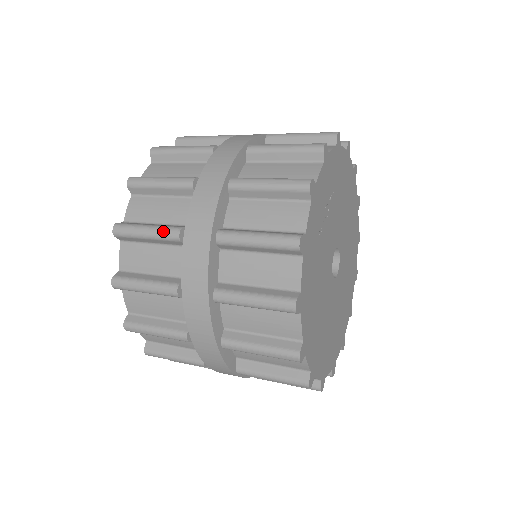
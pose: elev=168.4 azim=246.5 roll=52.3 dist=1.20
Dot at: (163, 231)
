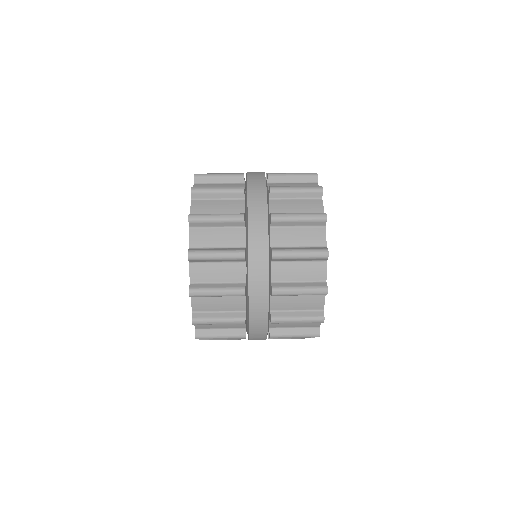
Dot at: (231, 216)
